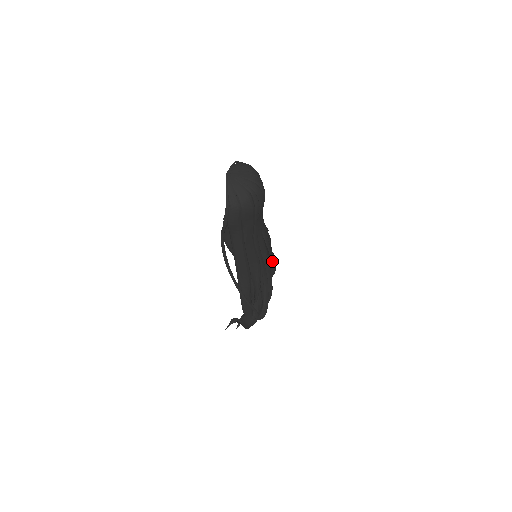
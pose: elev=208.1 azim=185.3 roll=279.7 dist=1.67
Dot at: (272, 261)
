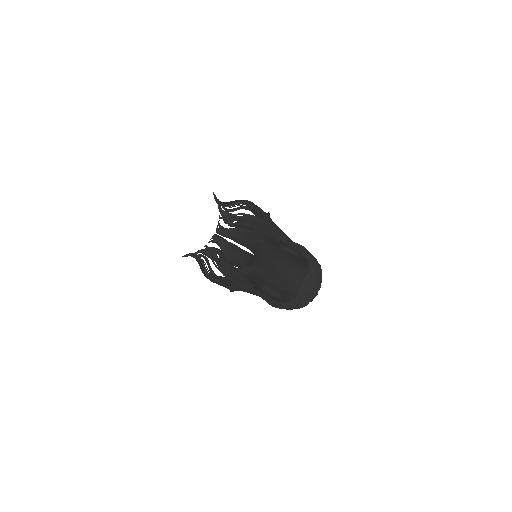
Dot at: occluded
